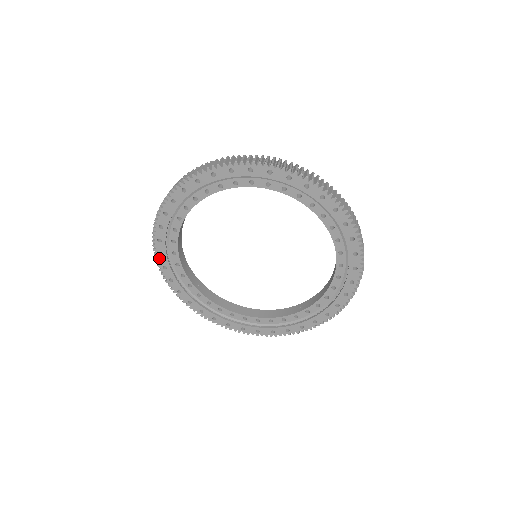
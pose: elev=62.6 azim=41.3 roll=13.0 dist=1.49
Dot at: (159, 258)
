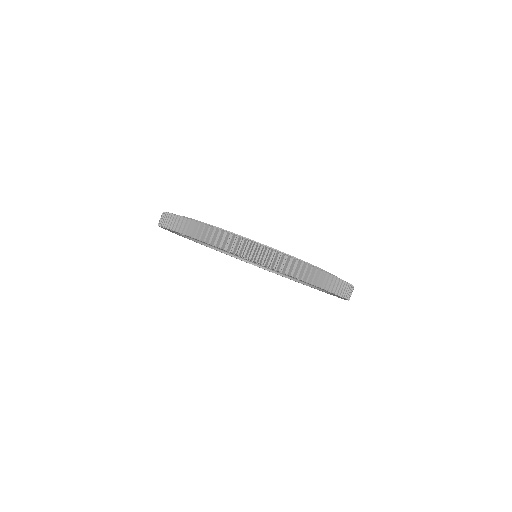
Dot at: occluded
